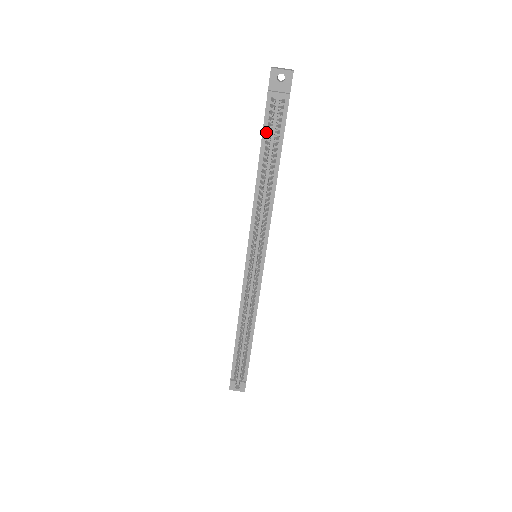
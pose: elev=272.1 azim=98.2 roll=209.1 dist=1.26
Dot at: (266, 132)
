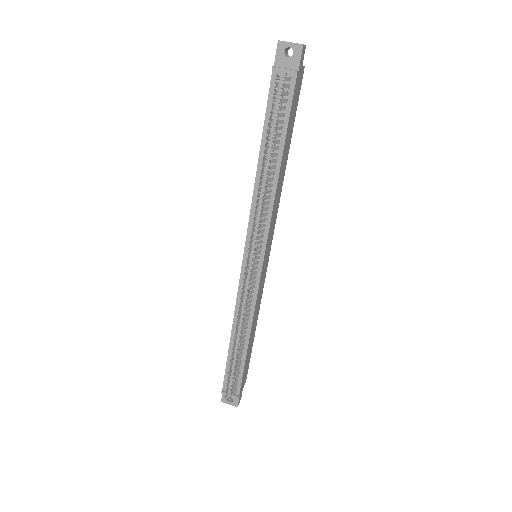
Dot at: occluded
